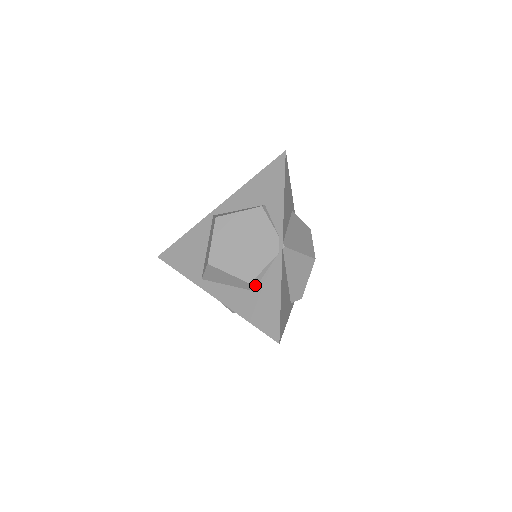
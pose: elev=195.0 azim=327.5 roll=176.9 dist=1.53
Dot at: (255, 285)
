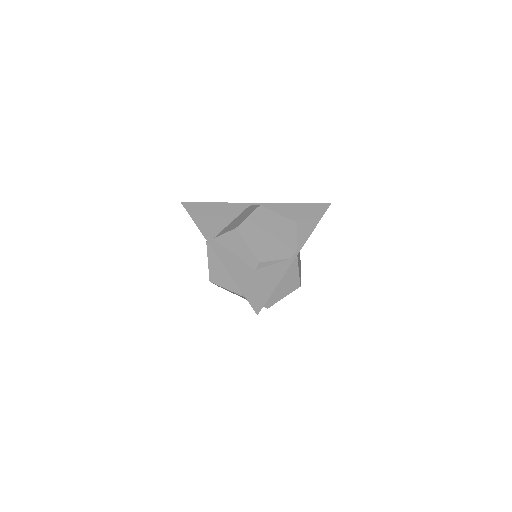
Dot at: (260, 267)
